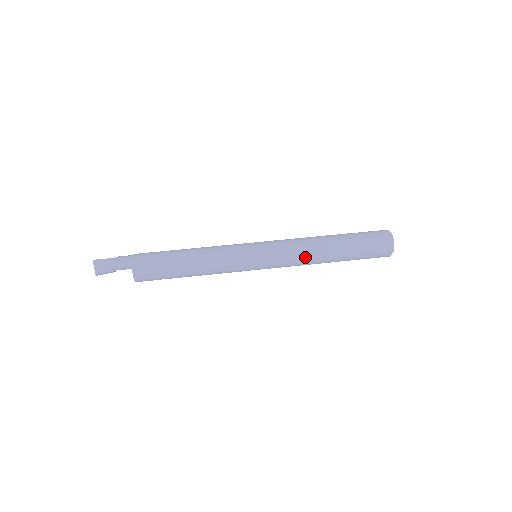
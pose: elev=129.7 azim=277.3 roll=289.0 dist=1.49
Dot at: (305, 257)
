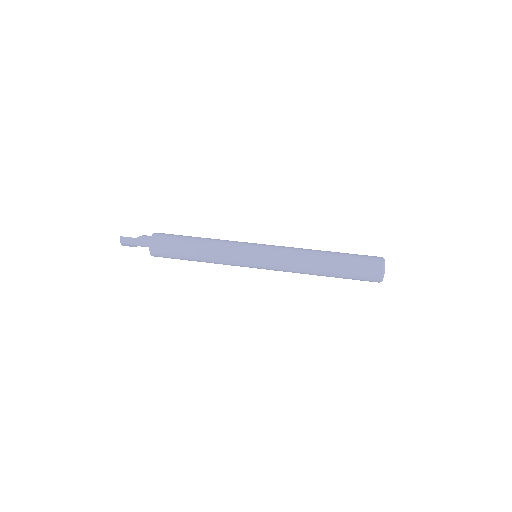
Dot at: (297, 271)
